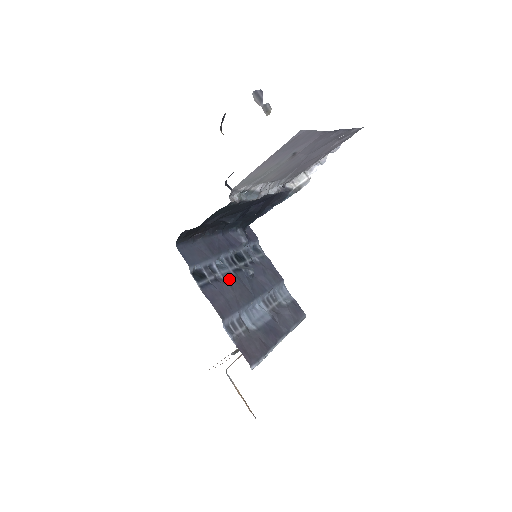
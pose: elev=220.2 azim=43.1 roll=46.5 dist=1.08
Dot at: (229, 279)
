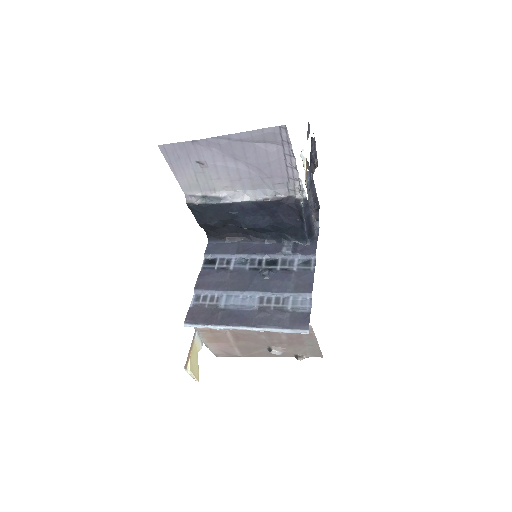
Dot at: (236, 271)
